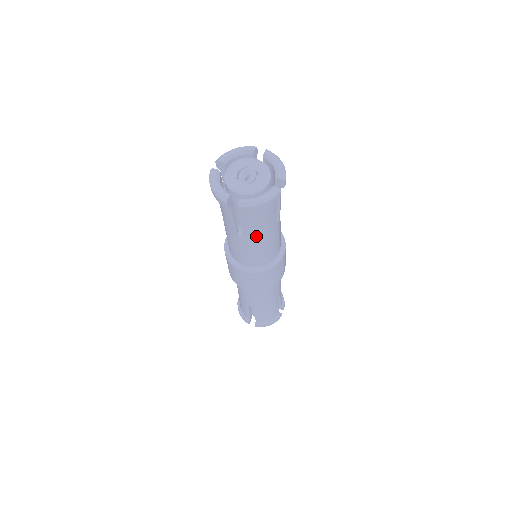
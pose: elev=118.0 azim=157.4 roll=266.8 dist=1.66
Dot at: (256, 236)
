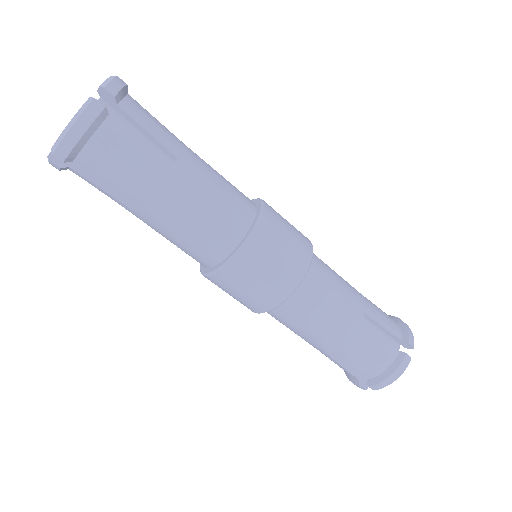
Dot at: (148, 198)
